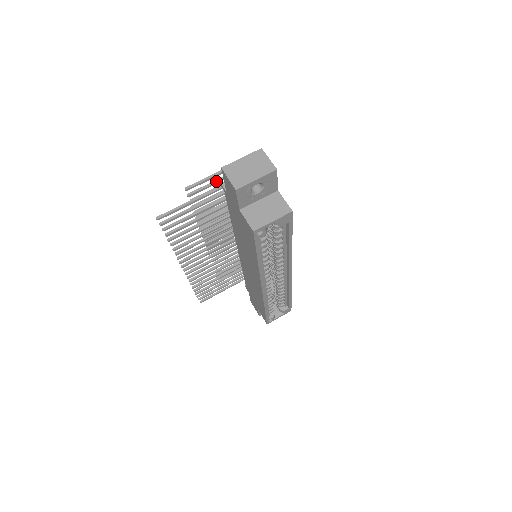
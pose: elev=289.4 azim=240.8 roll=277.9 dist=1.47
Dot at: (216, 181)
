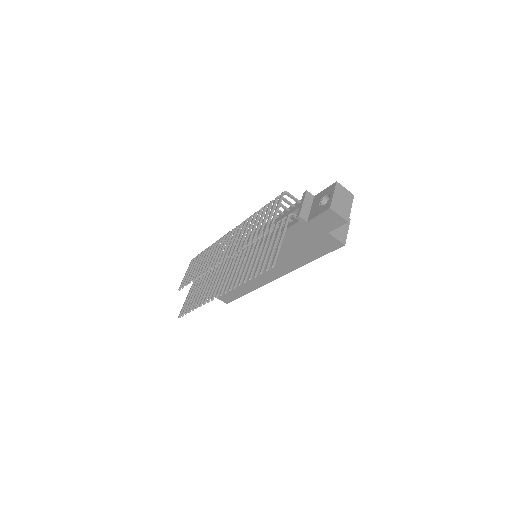
Dot at: (272, 213)
